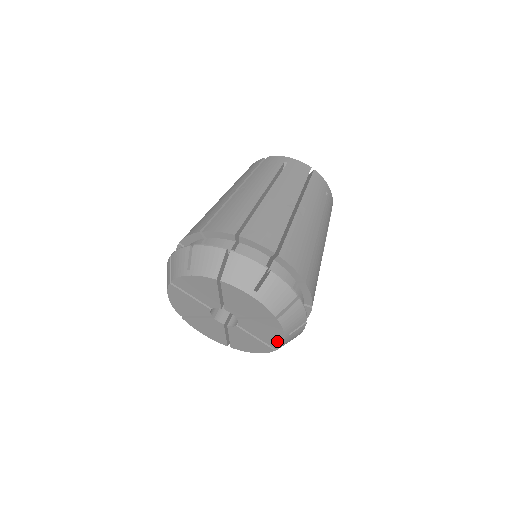
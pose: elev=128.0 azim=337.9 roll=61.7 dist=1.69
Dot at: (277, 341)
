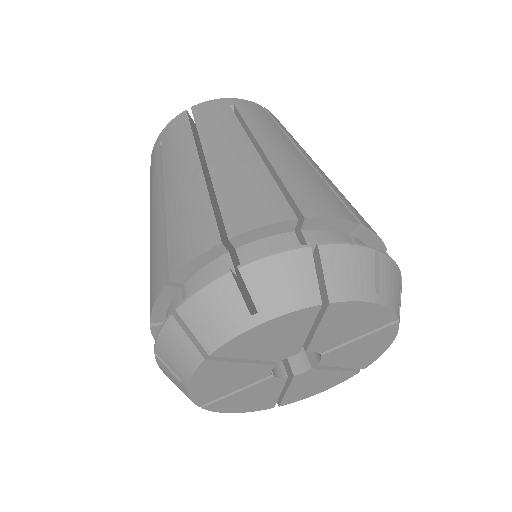
Dot at: (374, 356)
